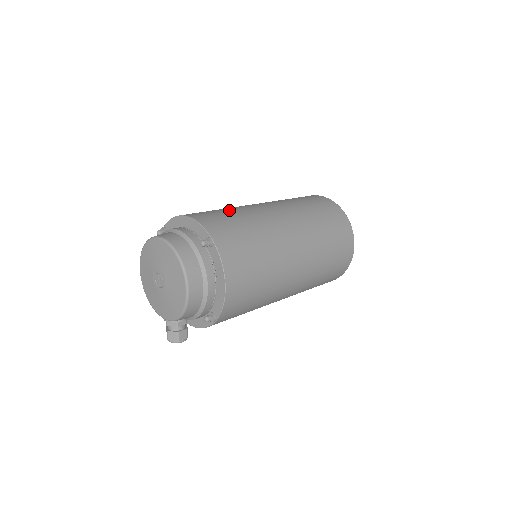
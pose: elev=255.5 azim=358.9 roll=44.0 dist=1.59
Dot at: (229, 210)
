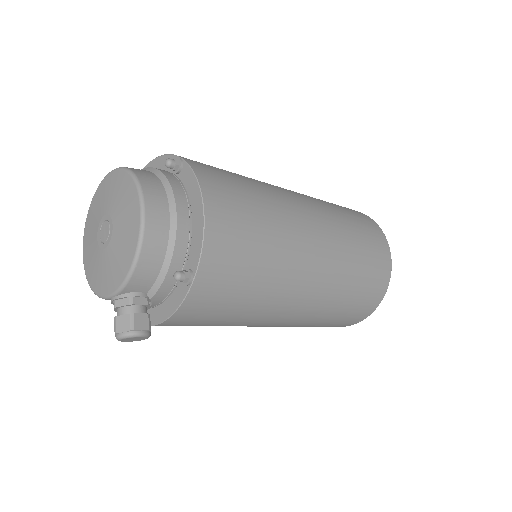
Dot at: occluded
